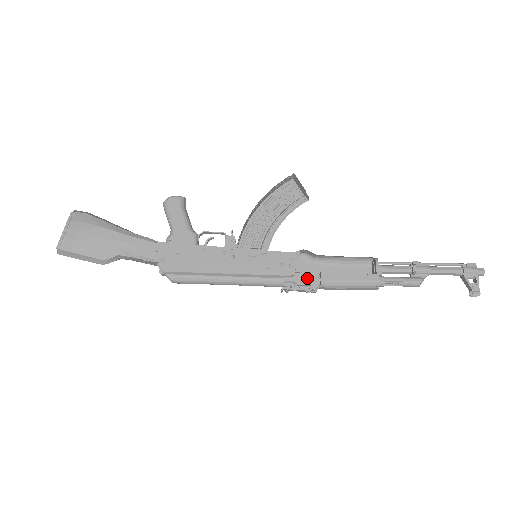
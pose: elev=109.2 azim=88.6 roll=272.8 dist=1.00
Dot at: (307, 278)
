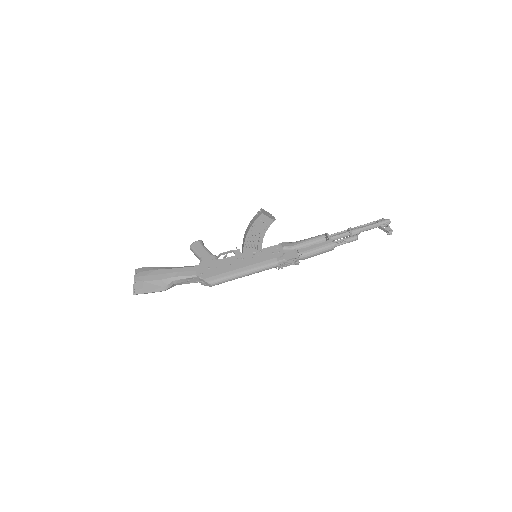
Dot at: (290, 255)
